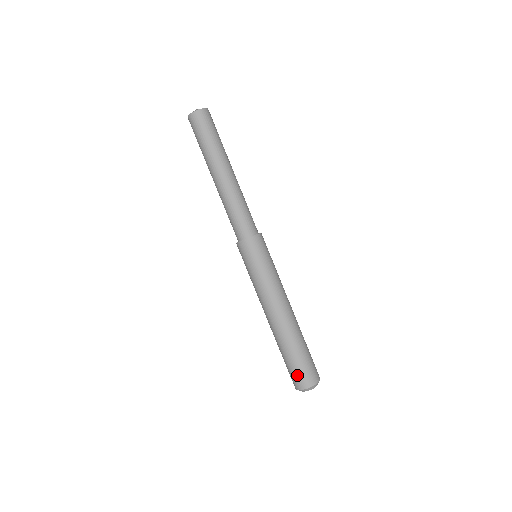
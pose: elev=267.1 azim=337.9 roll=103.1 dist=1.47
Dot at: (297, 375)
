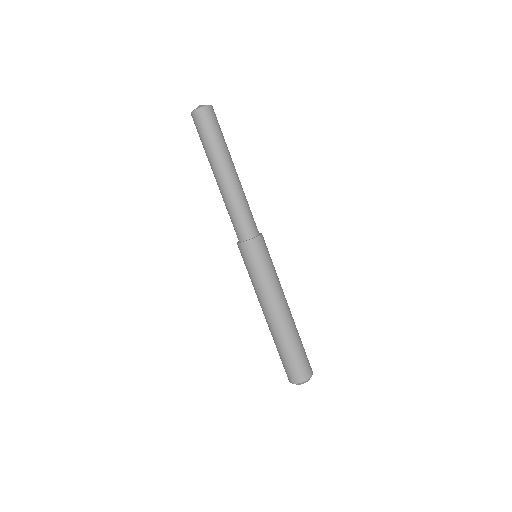
Dot at: (295, 370)
